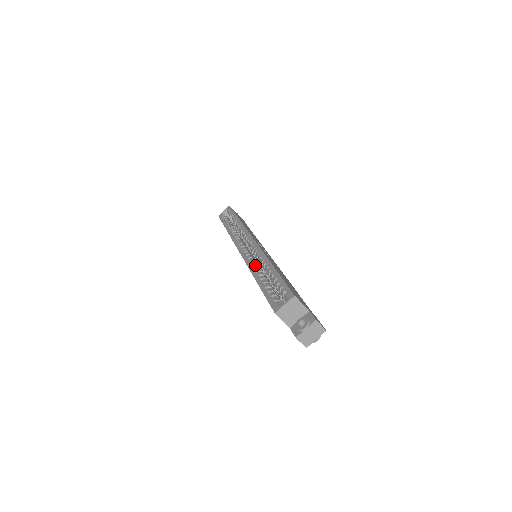
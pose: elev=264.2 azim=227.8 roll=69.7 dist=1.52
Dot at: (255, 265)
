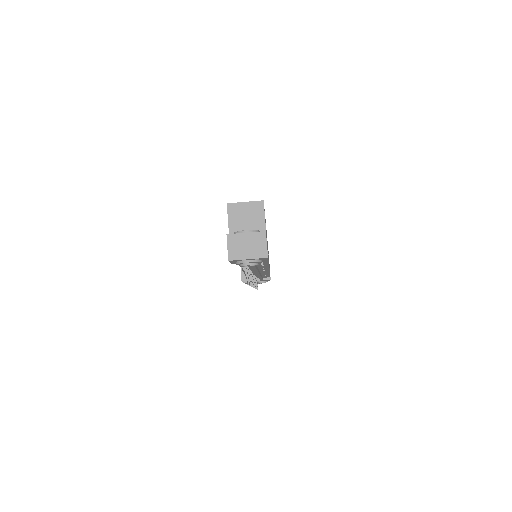
Dot at: occluded
